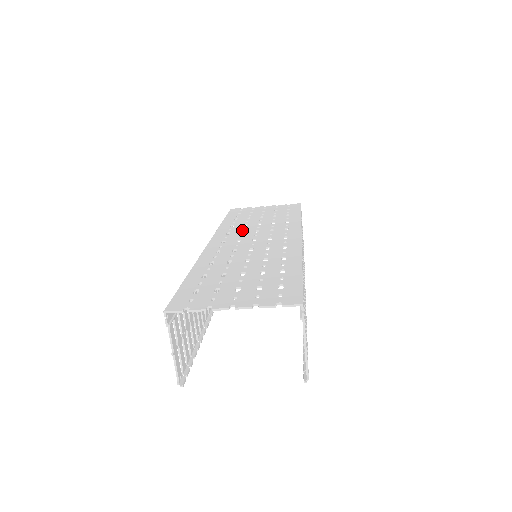
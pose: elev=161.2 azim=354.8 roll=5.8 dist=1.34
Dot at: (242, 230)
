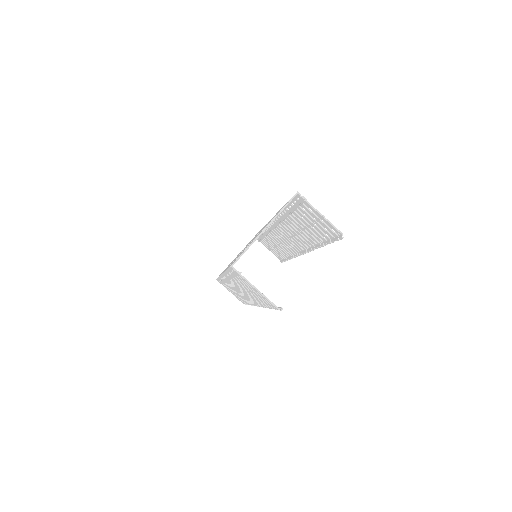
Dot at: (234, 259)
